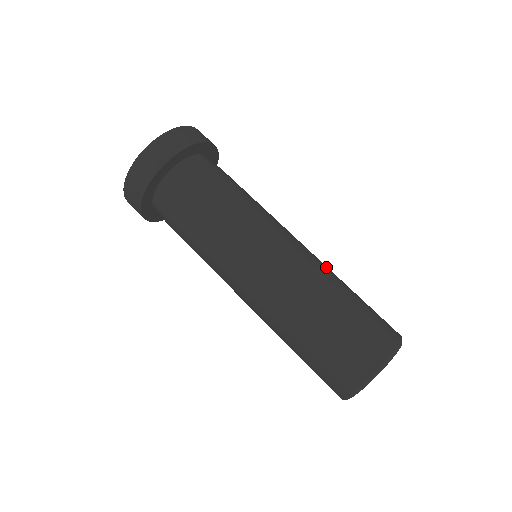
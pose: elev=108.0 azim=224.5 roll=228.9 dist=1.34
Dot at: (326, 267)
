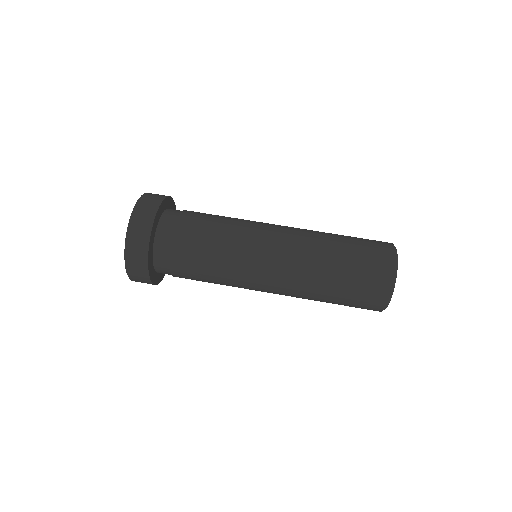
Dot at: (311, 230)
